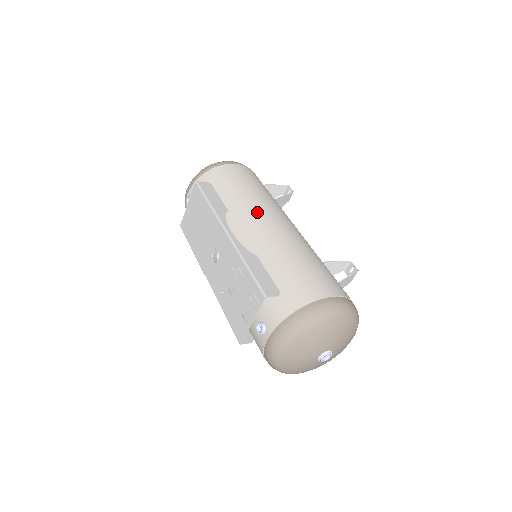
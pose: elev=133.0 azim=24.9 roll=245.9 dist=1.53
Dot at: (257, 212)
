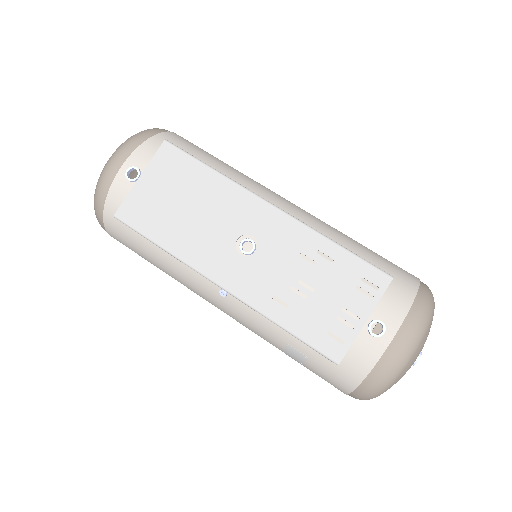
Dot at: (270, 190)
